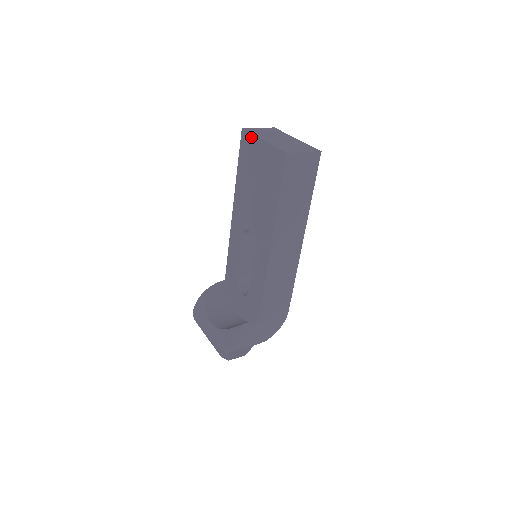
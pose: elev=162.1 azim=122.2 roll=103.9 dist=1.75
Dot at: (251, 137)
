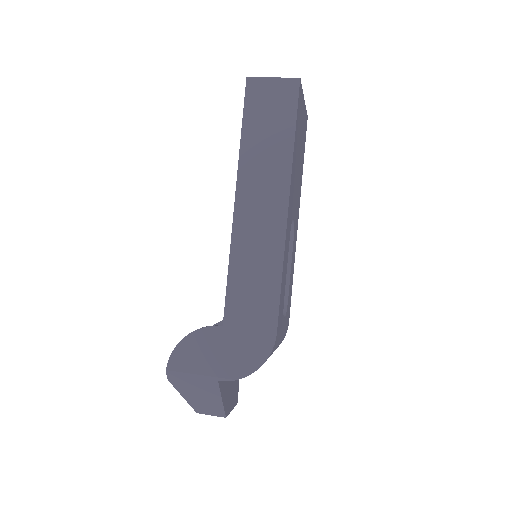
Dot at: occluded
